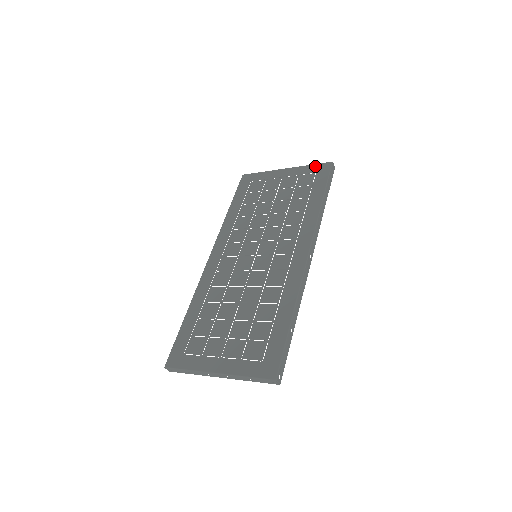
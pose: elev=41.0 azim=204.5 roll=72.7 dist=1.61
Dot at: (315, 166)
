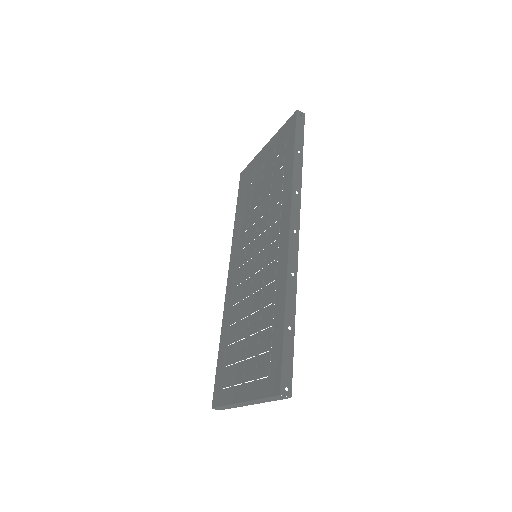
Dot at: (285, 125)
